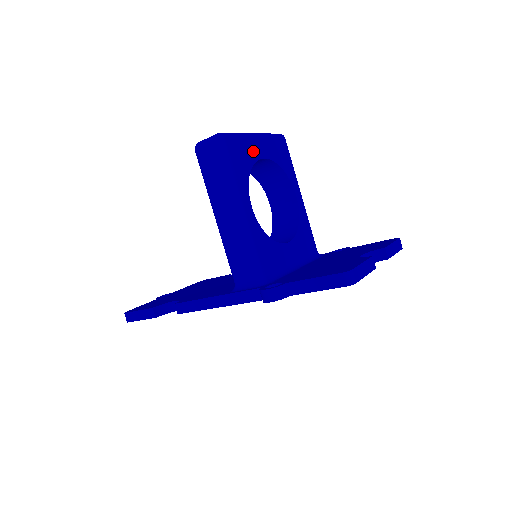
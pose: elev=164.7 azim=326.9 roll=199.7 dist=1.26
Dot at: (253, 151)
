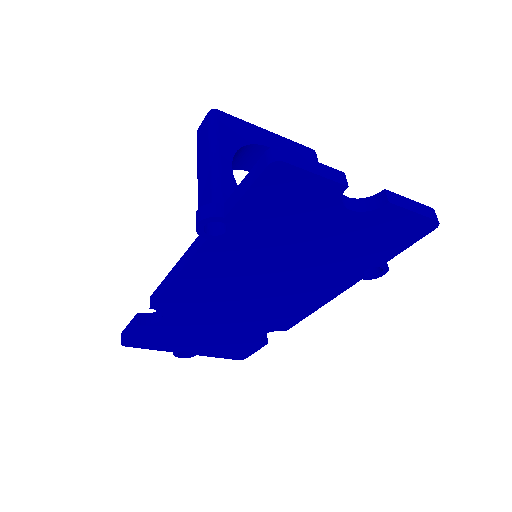
Dot at: (257, 136)
